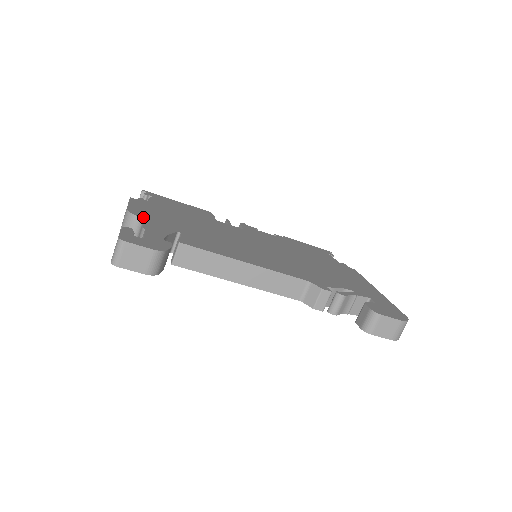
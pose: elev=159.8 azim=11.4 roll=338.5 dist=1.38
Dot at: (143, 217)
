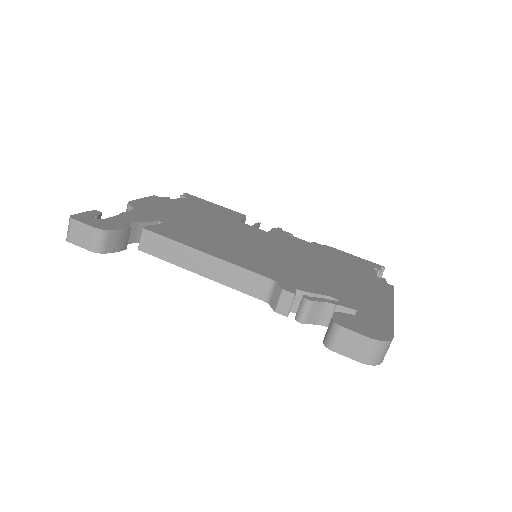
Dot at: (137, 208)
